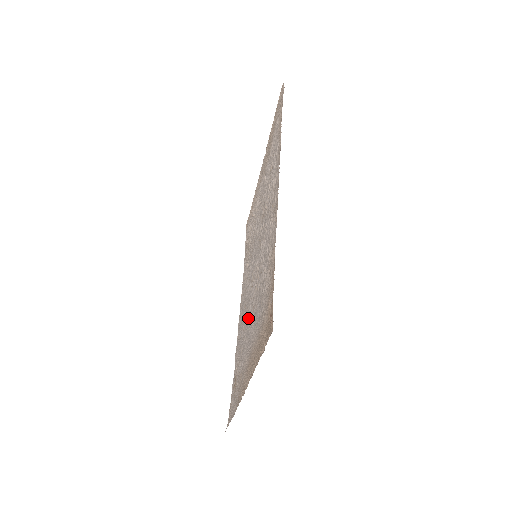
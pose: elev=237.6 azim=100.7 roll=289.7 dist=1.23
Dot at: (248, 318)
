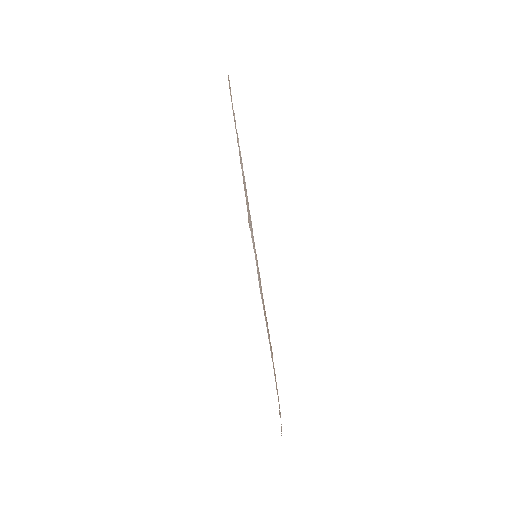
Dot at: occluded
